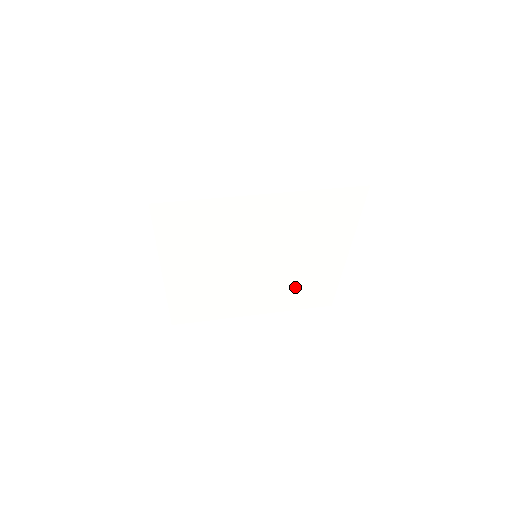
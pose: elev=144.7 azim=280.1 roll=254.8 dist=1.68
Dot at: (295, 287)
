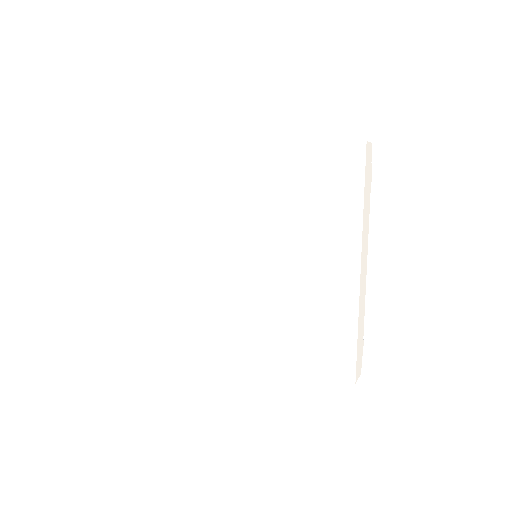
Dot at: (298, 319)
